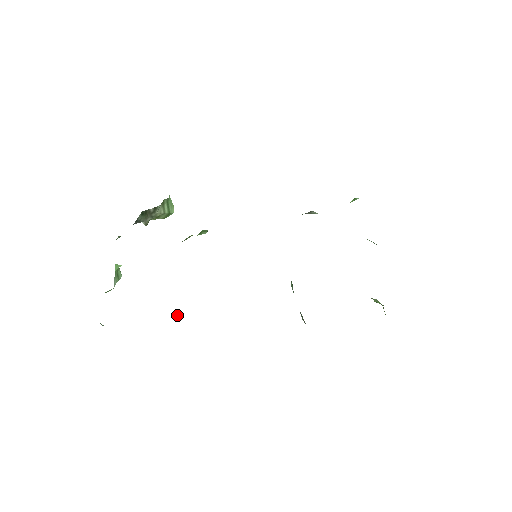
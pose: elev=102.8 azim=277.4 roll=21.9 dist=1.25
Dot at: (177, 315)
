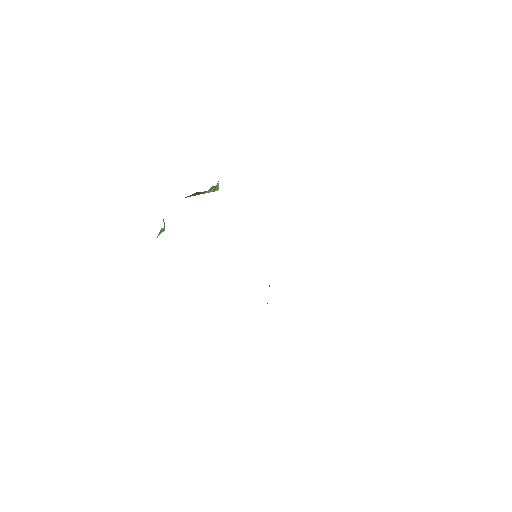
Dot at: occluded
